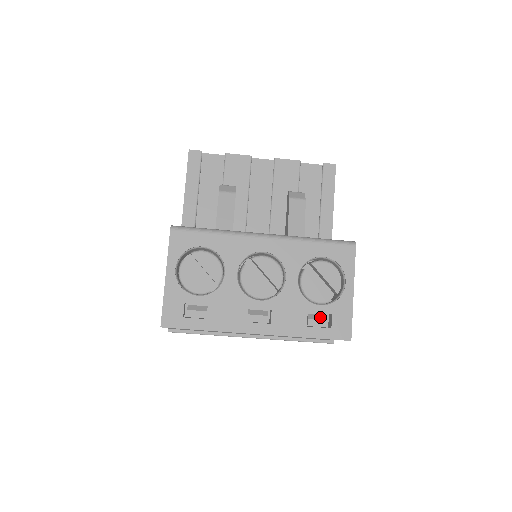
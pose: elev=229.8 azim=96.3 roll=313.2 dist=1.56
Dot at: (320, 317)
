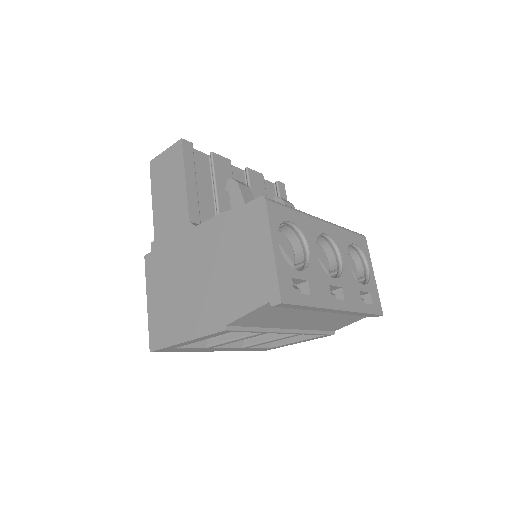
Dot at: occluded
